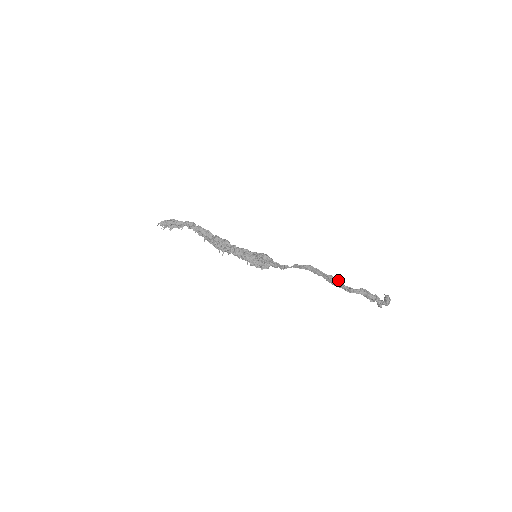
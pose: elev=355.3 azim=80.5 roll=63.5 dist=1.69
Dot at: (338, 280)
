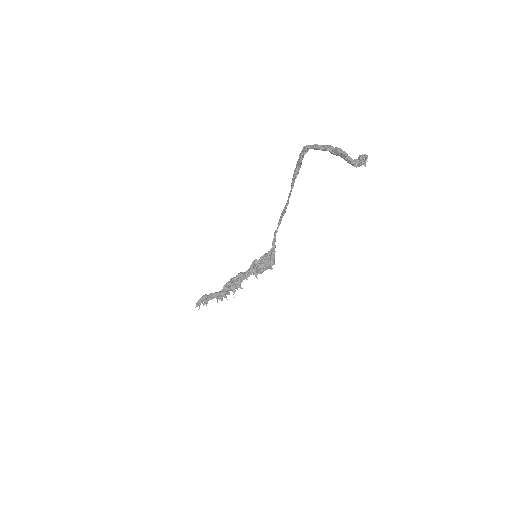
Dot at: occluded
